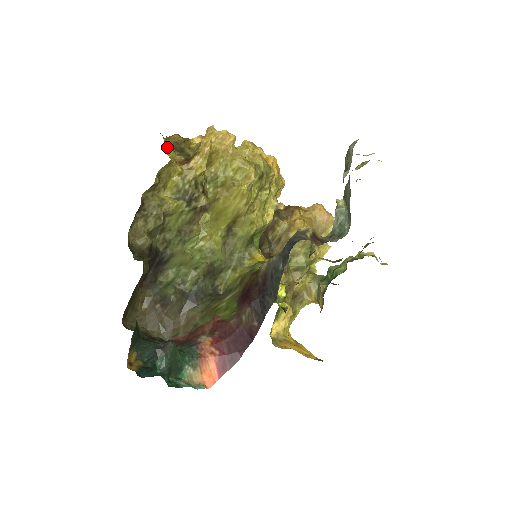
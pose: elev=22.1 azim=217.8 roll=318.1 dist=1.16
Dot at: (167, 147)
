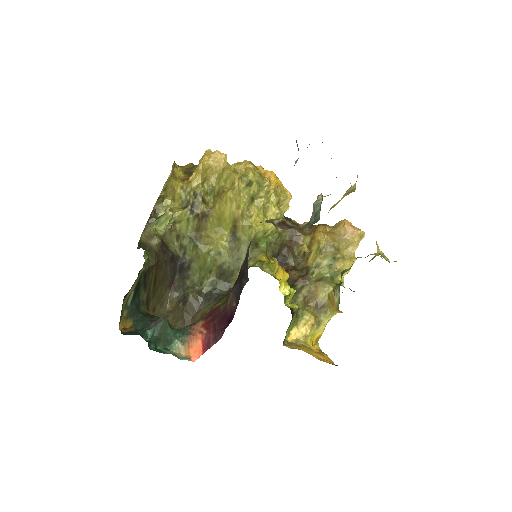
Dot at: (177, 171)
